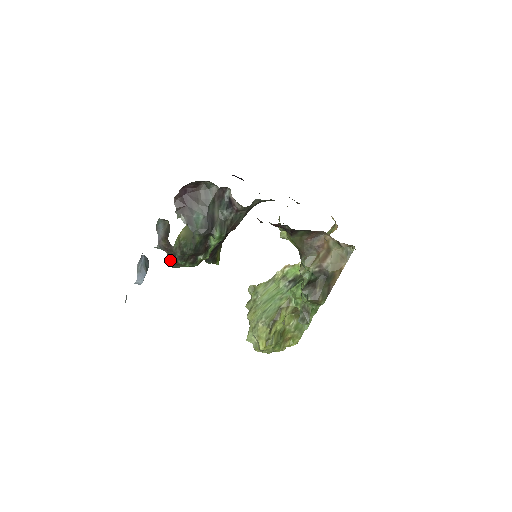
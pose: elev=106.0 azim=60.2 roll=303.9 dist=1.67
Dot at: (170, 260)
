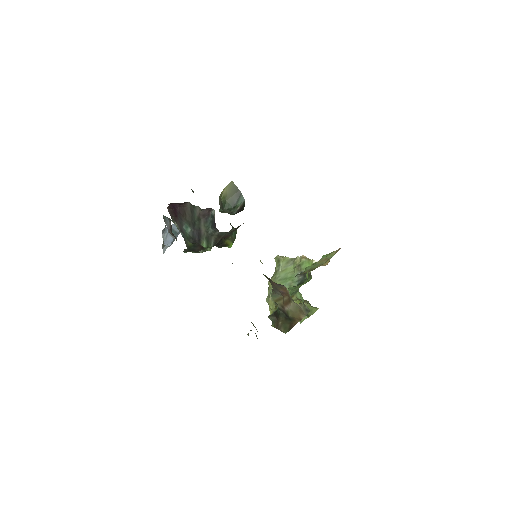
Dot at: occluded
